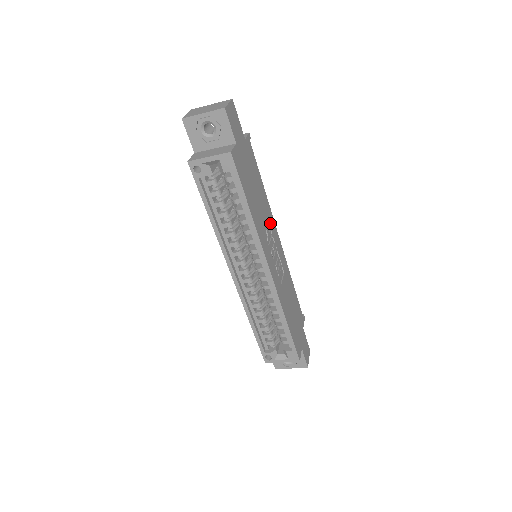
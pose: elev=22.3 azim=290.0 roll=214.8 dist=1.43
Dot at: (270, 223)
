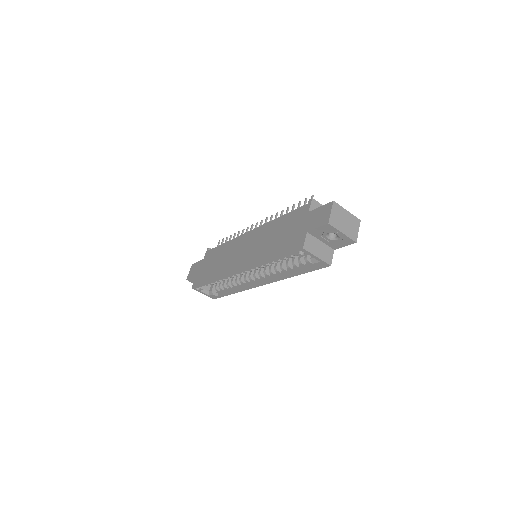
Dot at: occluded
